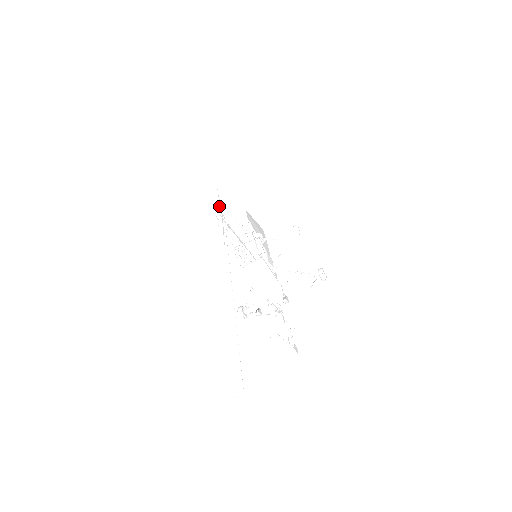
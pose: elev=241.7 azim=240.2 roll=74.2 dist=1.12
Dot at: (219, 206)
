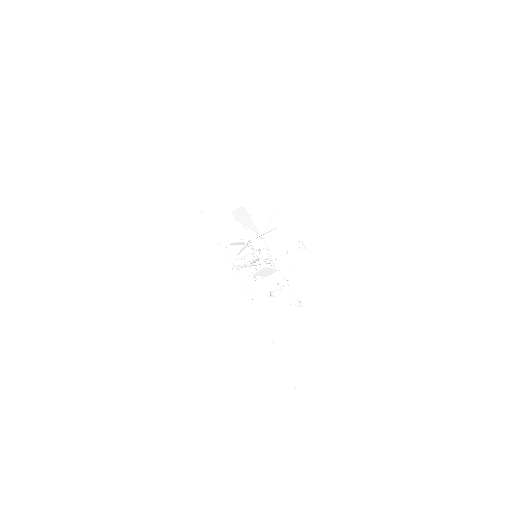
Dot at: (228, 256)
